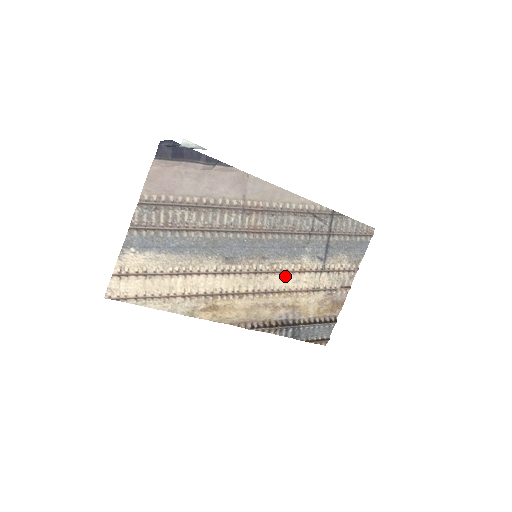
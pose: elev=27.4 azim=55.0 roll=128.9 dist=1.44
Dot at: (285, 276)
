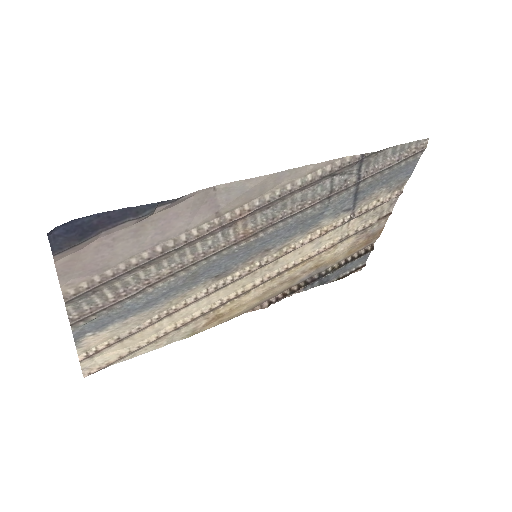
Dot at: (300, 248)
